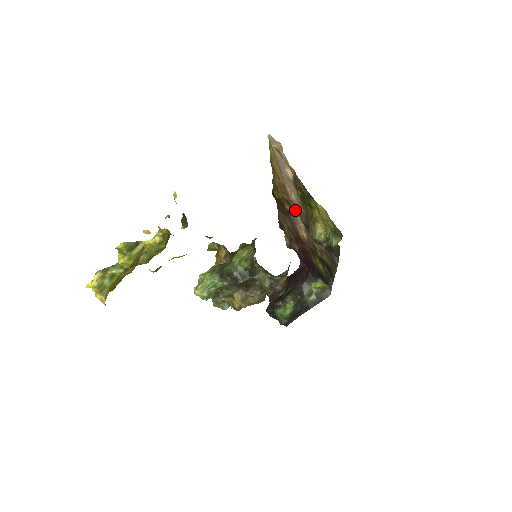
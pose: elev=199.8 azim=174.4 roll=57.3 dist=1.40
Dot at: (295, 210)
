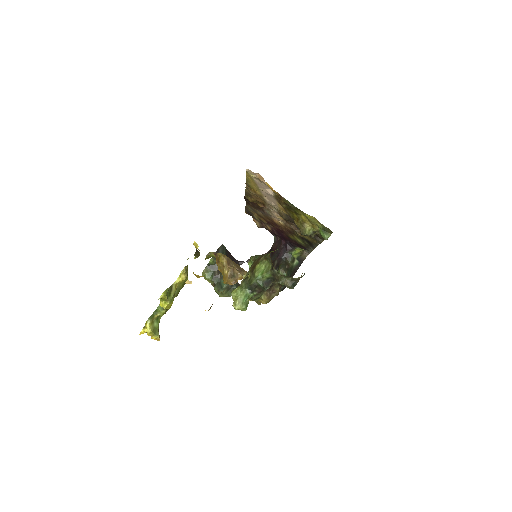
Dot at: (272, 209)
